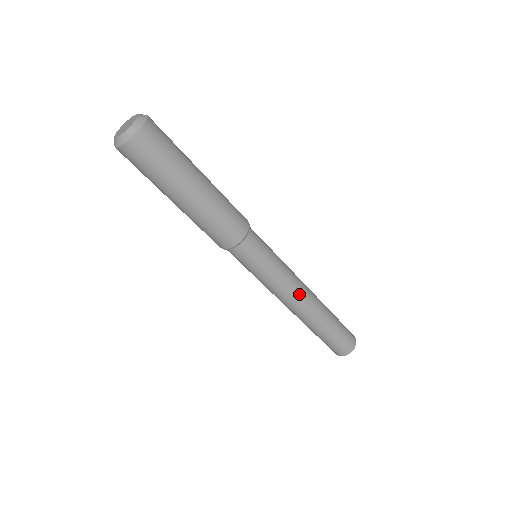
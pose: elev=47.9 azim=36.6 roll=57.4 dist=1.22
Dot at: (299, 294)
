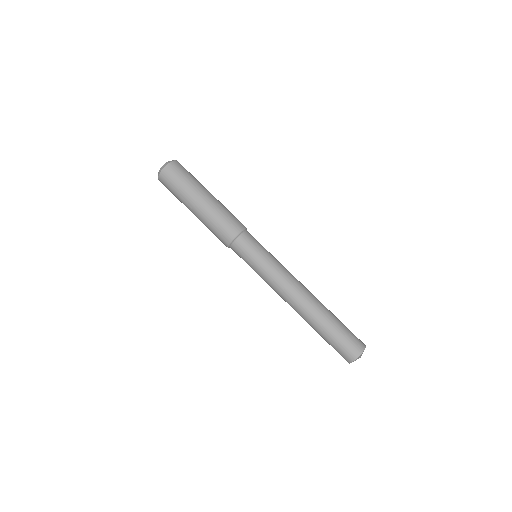
Dot at: occluded
